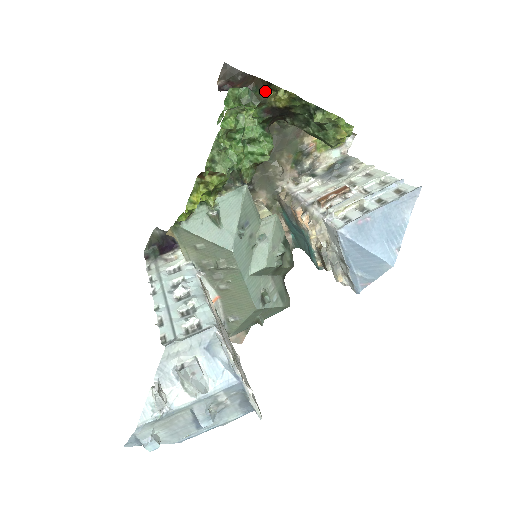
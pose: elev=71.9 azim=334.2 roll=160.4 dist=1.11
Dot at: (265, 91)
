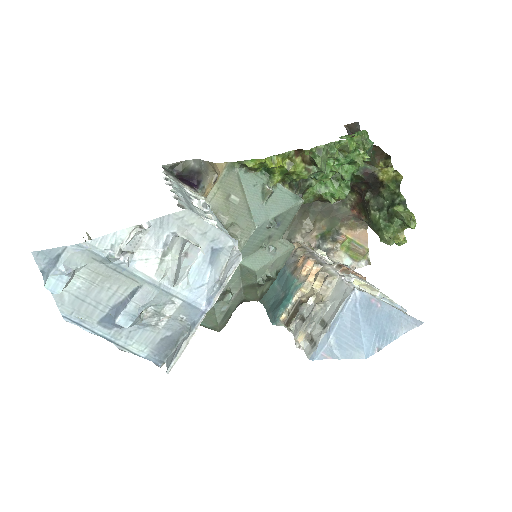
Dot at: (378, 159)
